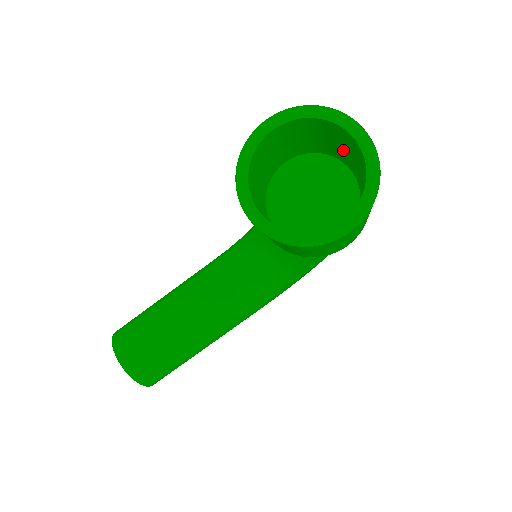
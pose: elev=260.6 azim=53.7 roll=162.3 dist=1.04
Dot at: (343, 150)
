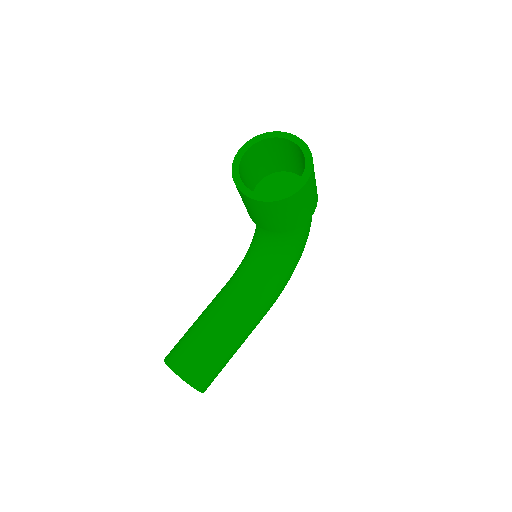
Dot at: (289, 159)
